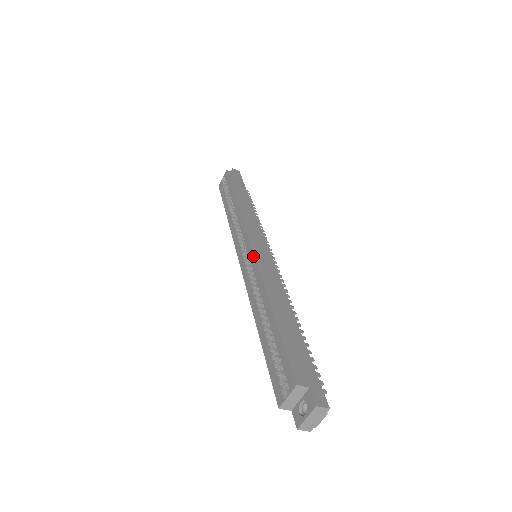
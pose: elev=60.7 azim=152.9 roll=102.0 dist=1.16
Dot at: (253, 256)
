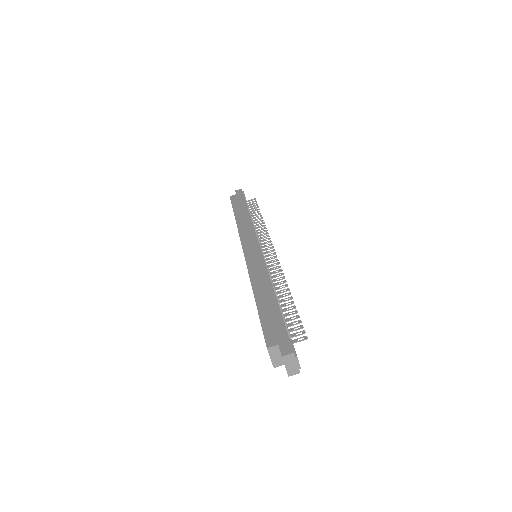
Dot at: occluded
